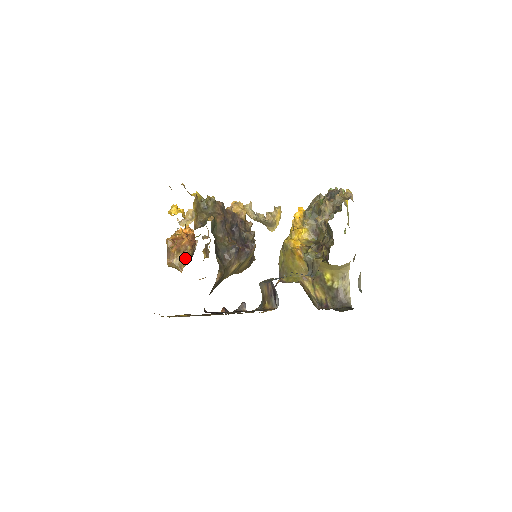
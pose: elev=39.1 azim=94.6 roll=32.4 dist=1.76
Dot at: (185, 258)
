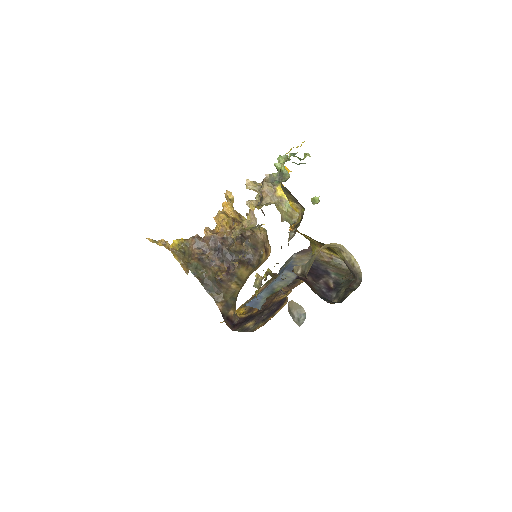
Dot at: occluded
